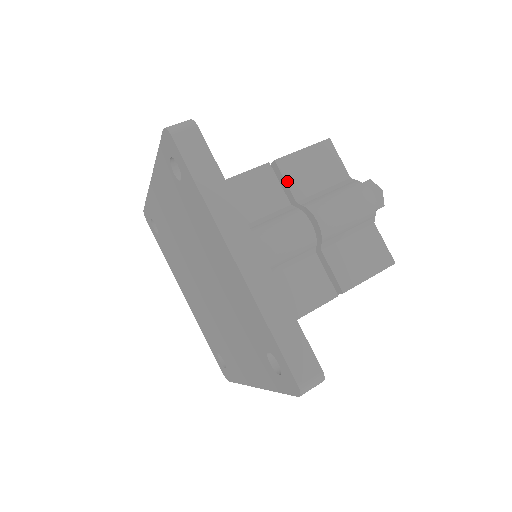
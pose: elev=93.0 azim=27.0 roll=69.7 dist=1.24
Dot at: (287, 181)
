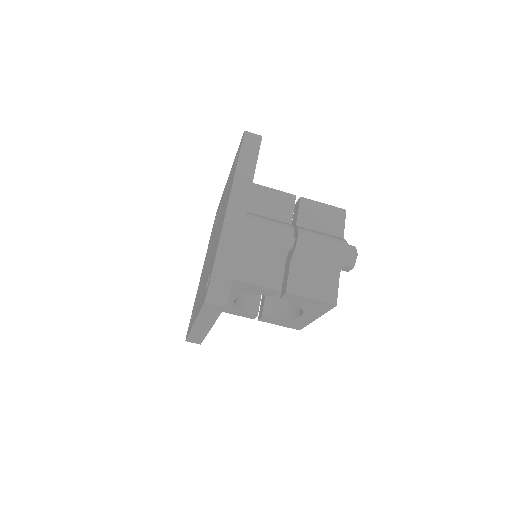
Dot at: (299, 211)
